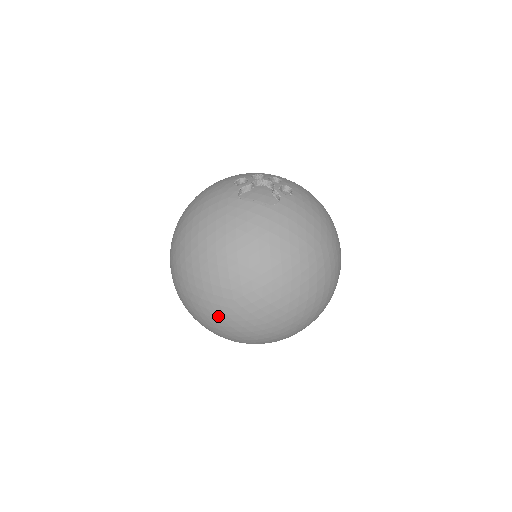
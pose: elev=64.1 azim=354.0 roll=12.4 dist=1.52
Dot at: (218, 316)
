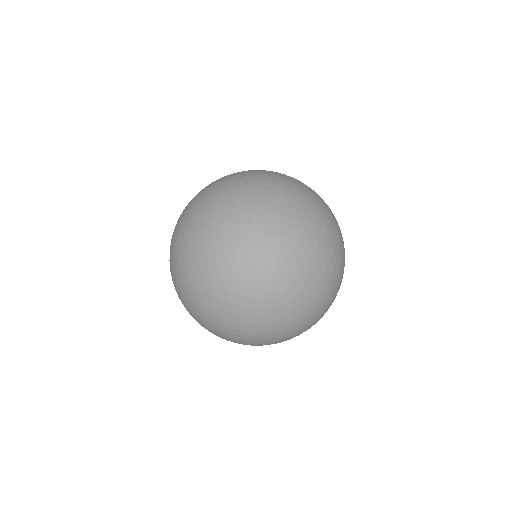
Dot at: (240, 256)
